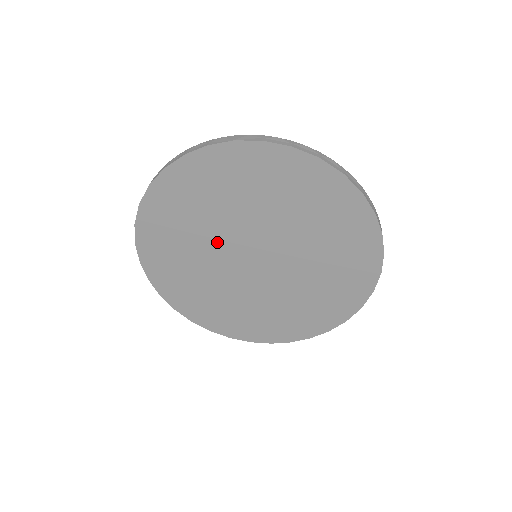
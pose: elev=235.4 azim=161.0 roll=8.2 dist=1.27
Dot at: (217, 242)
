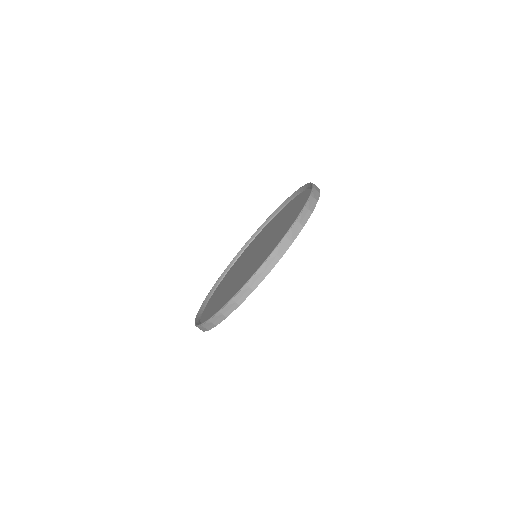
Dot at: occluded
